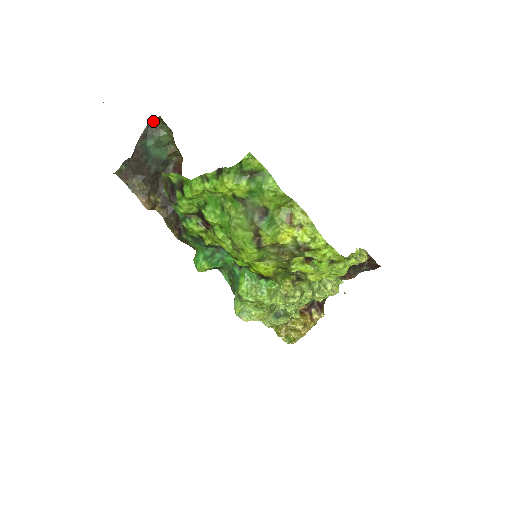
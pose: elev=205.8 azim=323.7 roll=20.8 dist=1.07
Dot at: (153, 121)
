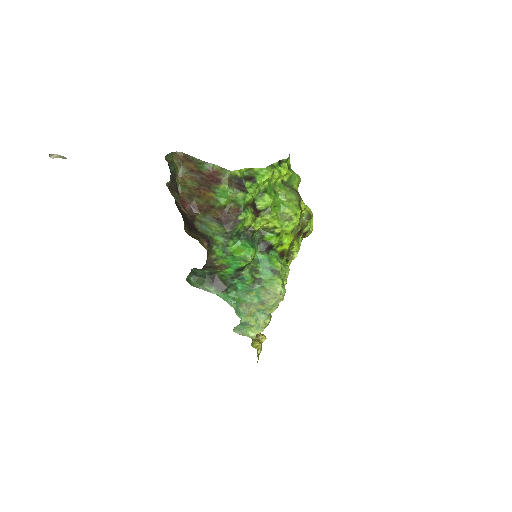
Dot at: (167, 156)
